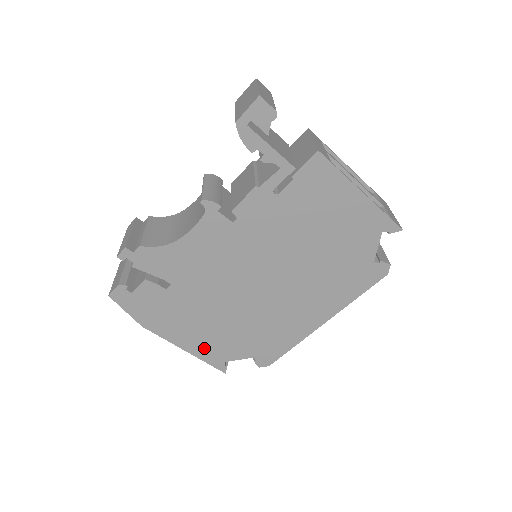
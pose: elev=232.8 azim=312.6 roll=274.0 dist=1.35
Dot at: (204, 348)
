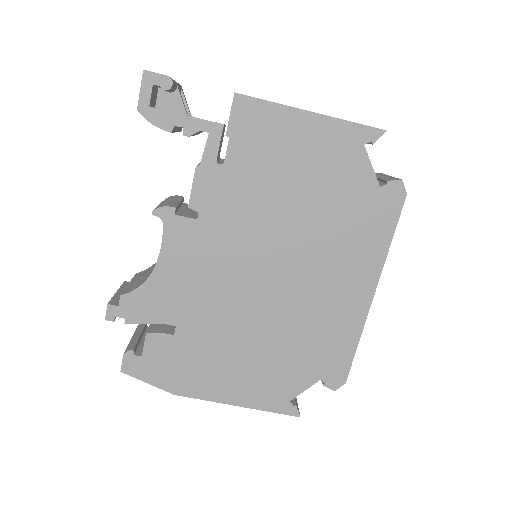
Dot at: (256, 393)
